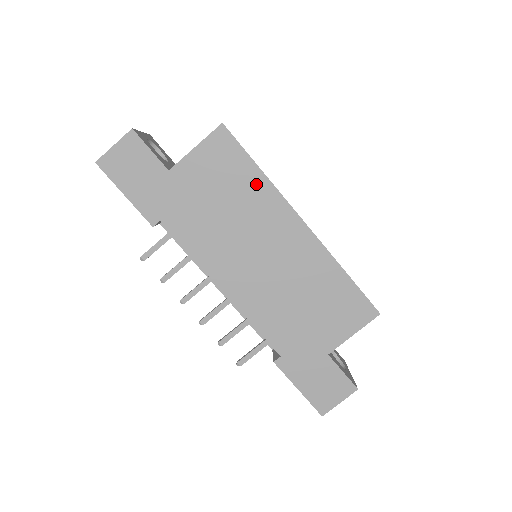
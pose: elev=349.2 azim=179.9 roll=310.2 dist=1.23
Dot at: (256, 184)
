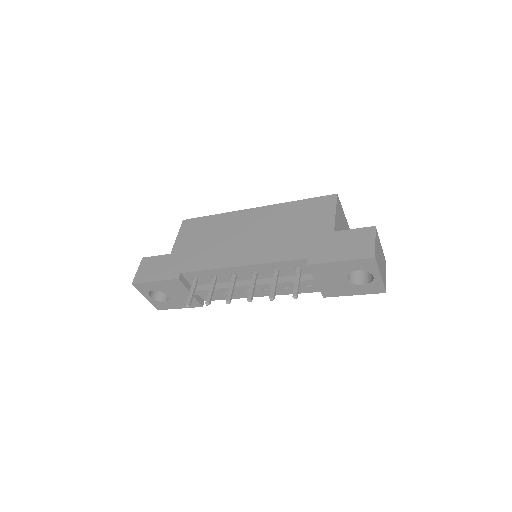
Dot at: (217, 220)
